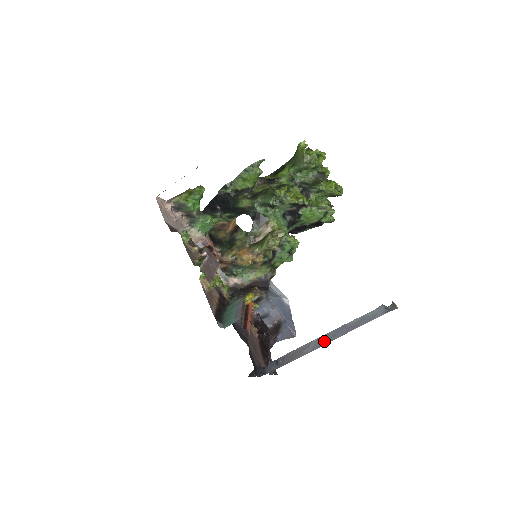
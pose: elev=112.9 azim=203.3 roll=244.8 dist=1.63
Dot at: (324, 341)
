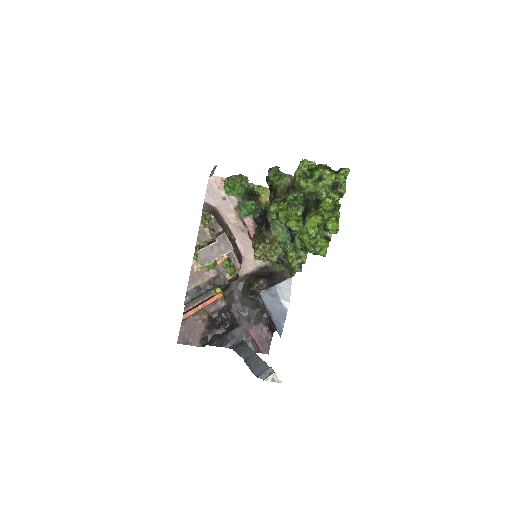
Dot at: (248, 358)
